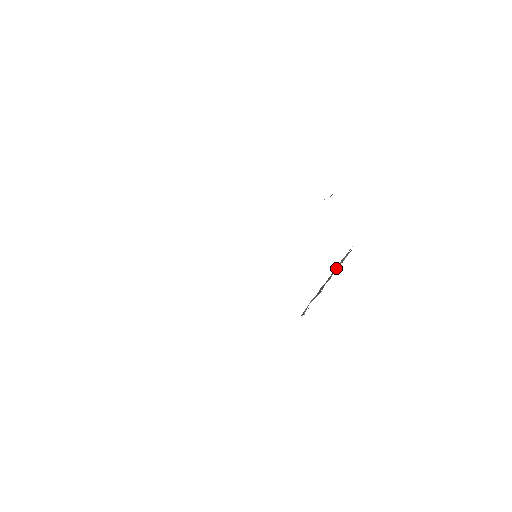
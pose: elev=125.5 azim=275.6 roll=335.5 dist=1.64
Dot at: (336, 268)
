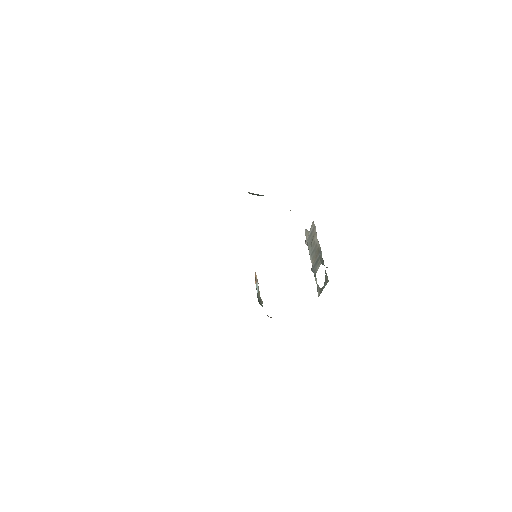
Dot at: (316, 238)
